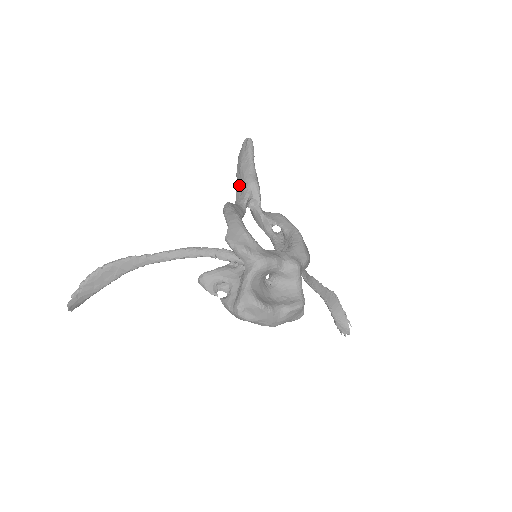
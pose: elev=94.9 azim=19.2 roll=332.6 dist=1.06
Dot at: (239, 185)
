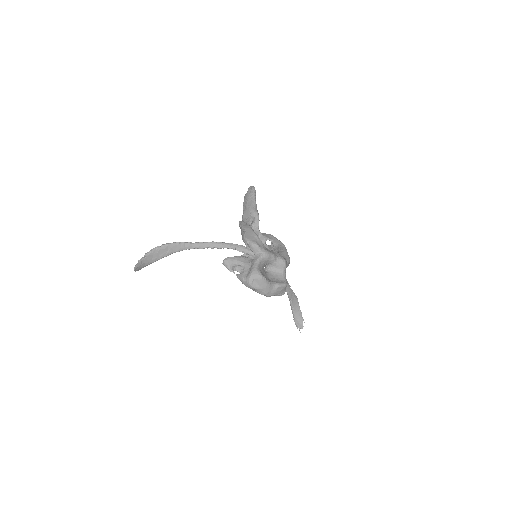
Dot at: (246, 213)
